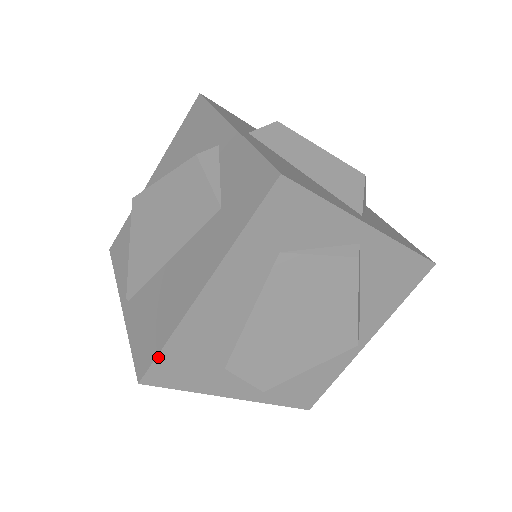
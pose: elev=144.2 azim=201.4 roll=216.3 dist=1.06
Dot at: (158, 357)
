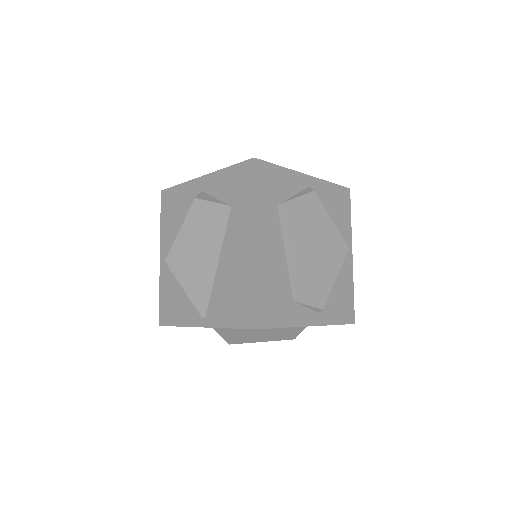
Dot at: (256, 303)
